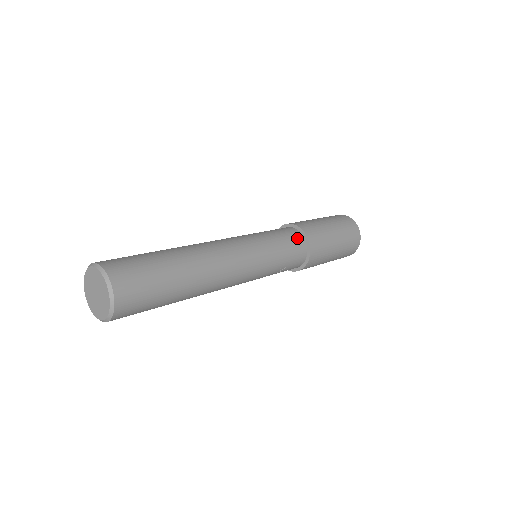
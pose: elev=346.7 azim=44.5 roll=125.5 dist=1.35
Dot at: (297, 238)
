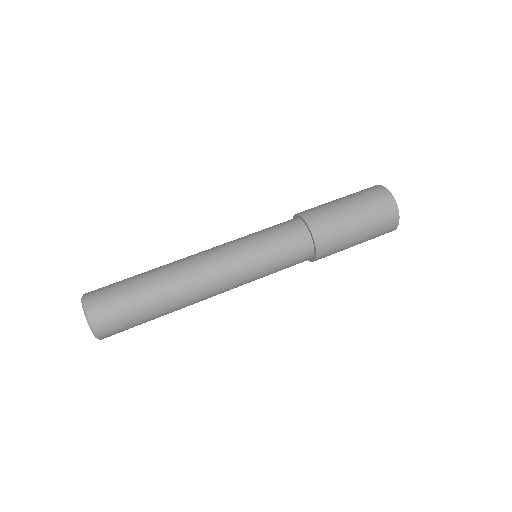
Dot at: (304, 260)
